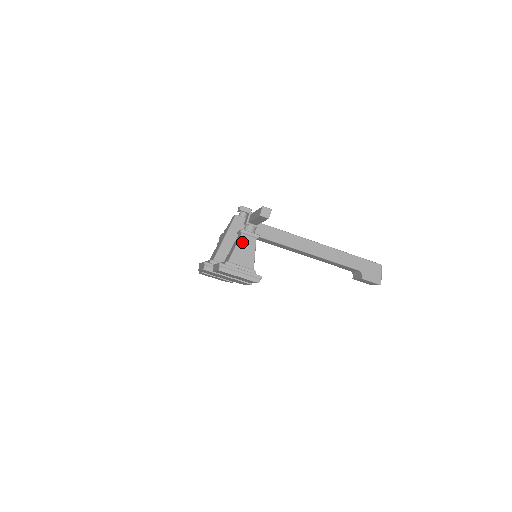
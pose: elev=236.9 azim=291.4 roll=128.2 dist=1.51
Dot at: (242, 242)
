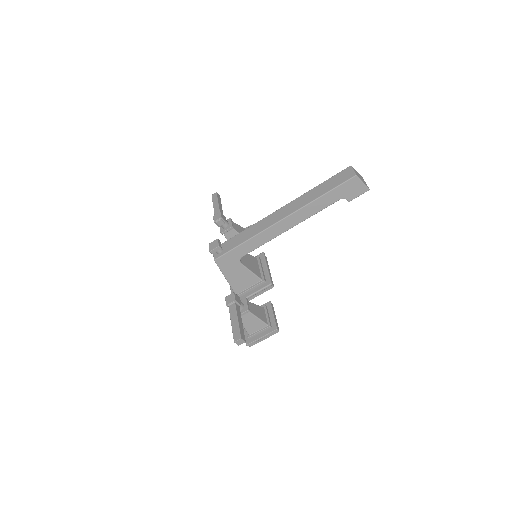
Dot at: (243, 321)
